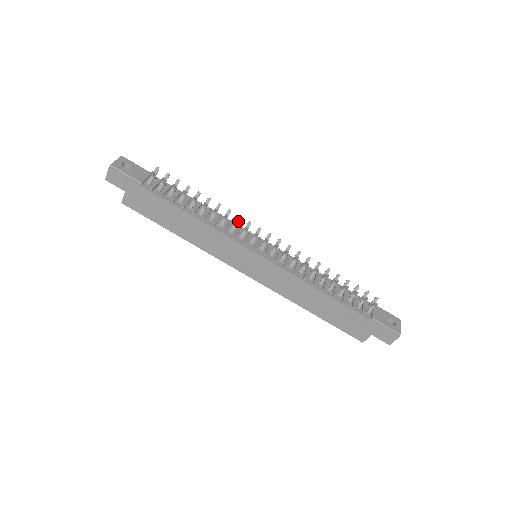
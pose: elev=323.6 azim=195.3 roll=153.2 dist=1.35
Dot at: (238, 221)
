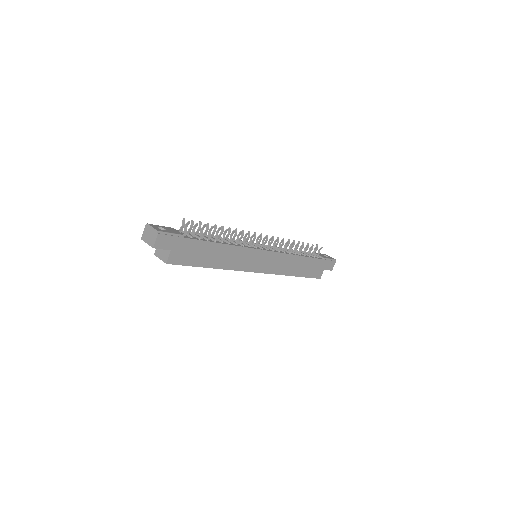
Dot at: (243, 234)
